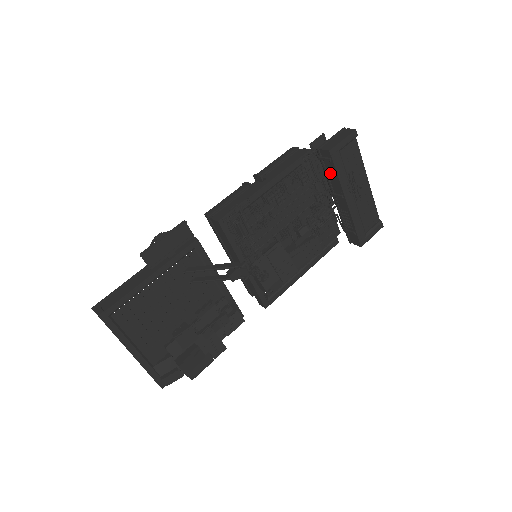
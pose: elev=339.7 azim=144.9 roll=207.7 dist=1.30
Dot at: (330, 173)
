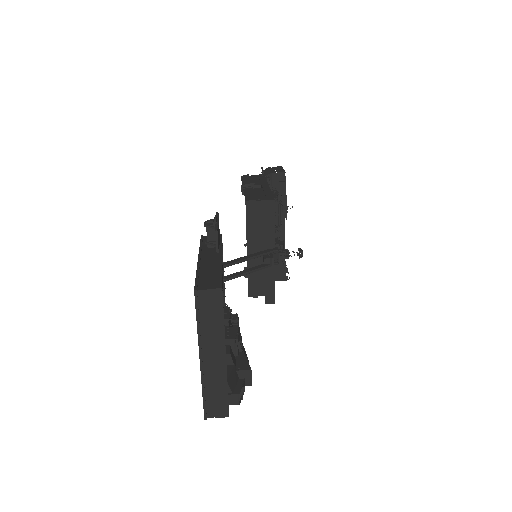
Dot at: occluded
